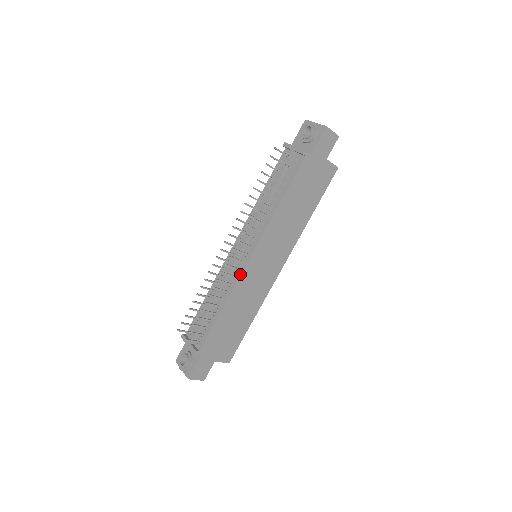
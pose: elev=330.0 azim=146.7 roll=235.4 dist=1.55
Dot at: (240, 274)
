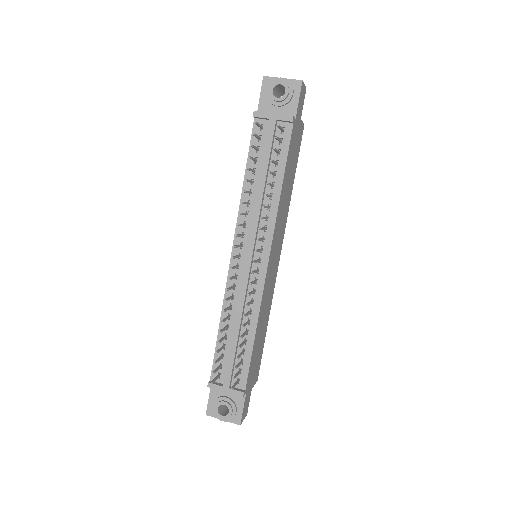
Dot at: (263, 286)
